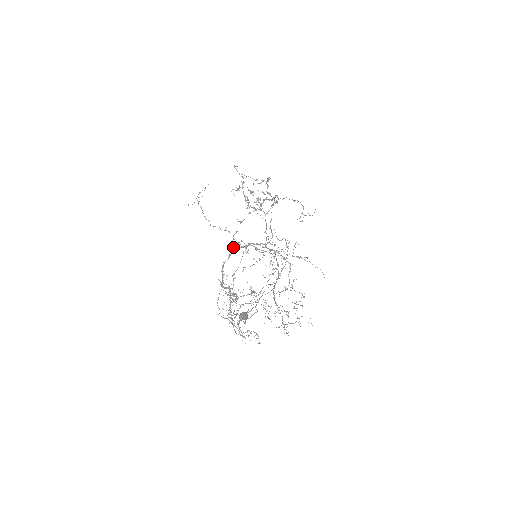
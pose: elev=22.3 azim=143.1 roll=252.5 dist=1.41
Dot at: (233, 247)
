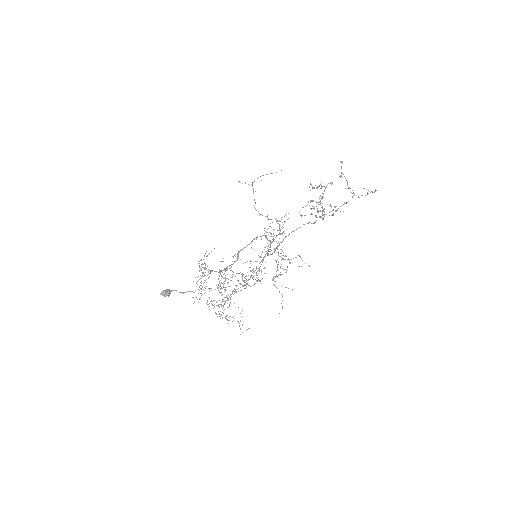
Dot at: (278, 230)
